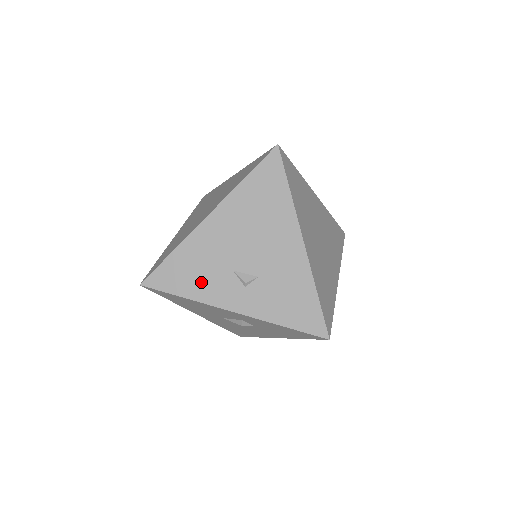
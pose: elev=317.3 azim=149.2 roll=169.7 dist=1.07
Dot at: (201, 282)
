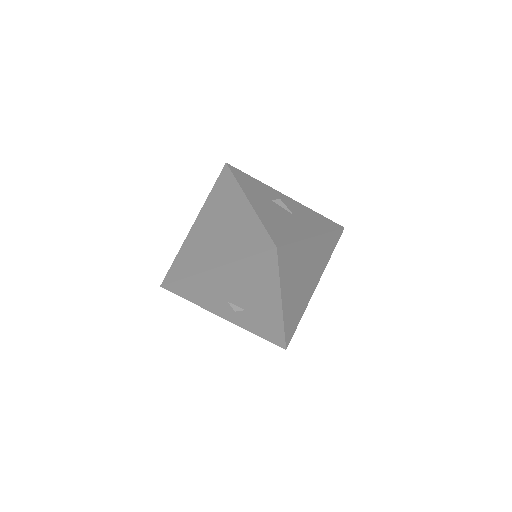
Dot at: (204, 299)
